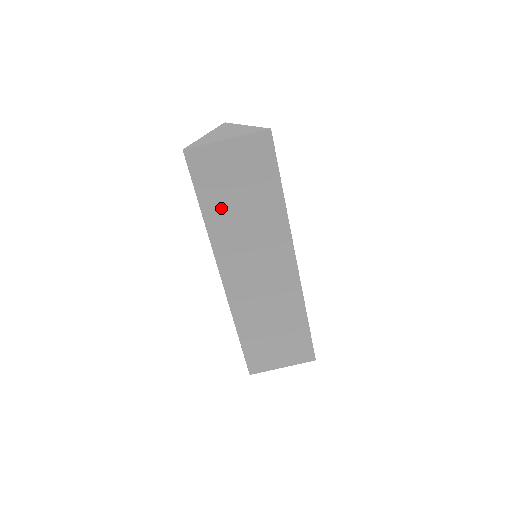
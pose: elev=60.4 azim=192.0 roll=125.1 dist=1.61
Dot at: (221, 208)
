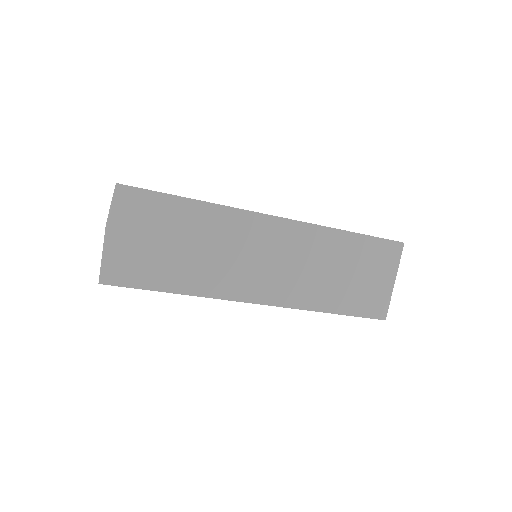
Dot at: (180, 272)
